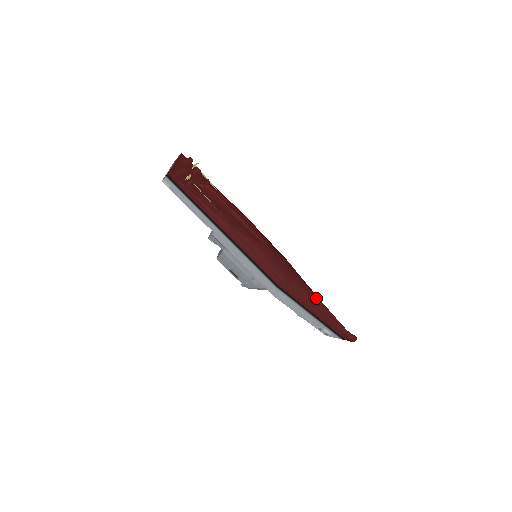
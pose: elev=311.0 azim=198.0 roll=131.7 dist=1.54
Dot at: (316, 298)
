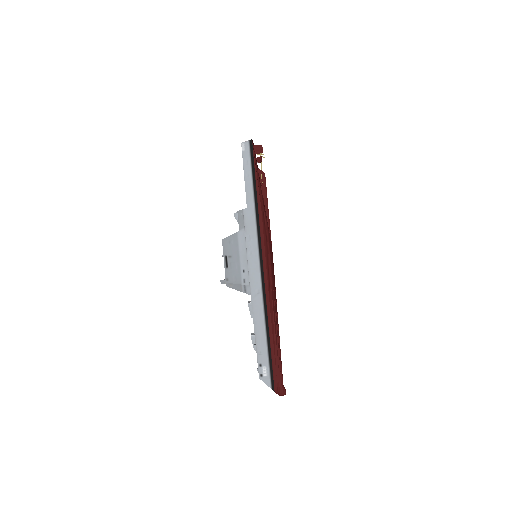
Dot at: (278, 326)
